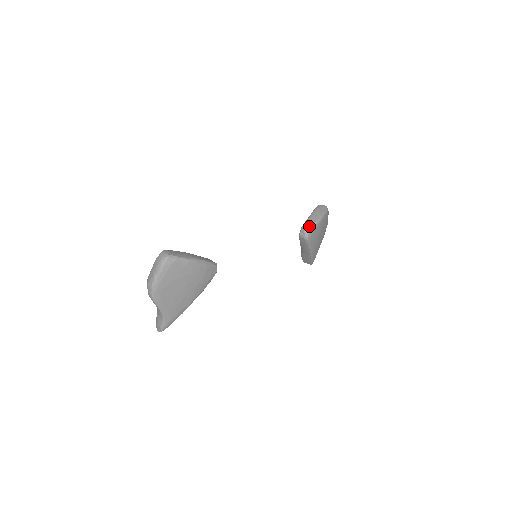
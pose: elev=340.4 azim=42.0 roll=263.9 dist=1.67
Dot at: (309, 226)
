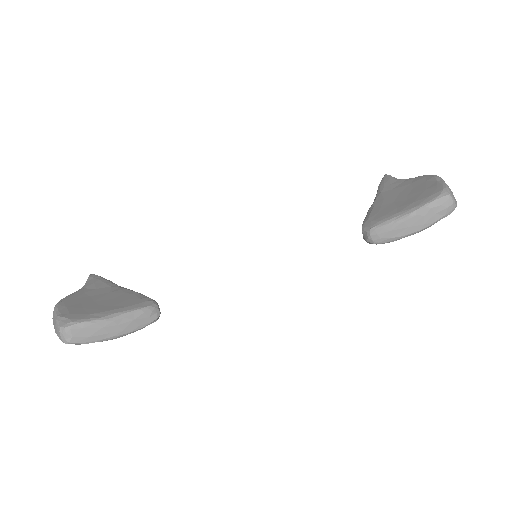
Dot at: (381, 239)
